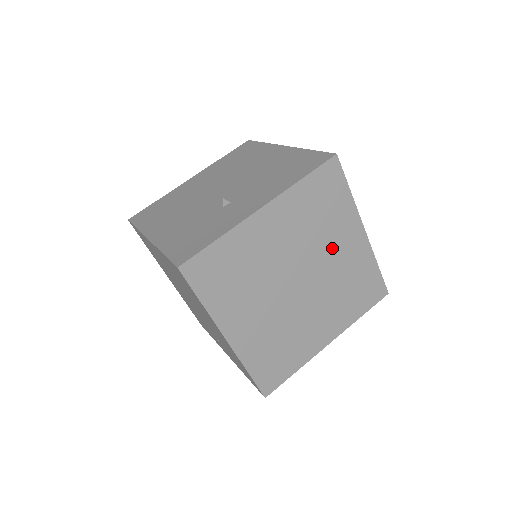
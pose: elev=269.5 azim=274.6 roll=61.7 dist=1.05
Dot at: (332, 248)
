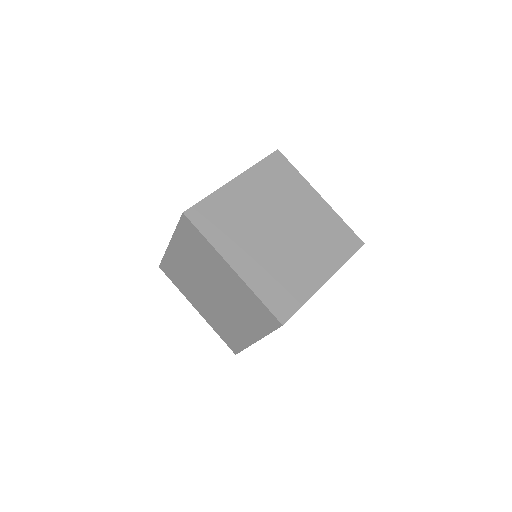
Dot at: (298, 207)
